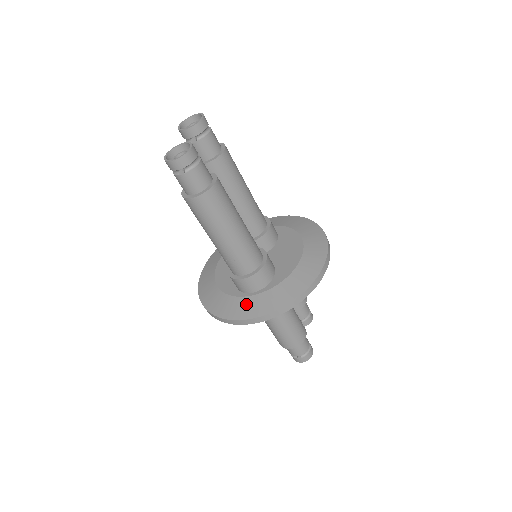
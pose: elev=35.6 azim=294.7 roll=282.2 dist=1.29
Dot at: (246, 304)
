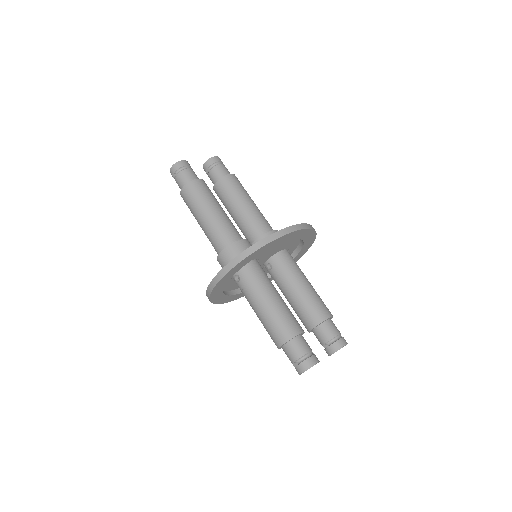
Dot at: occluded
